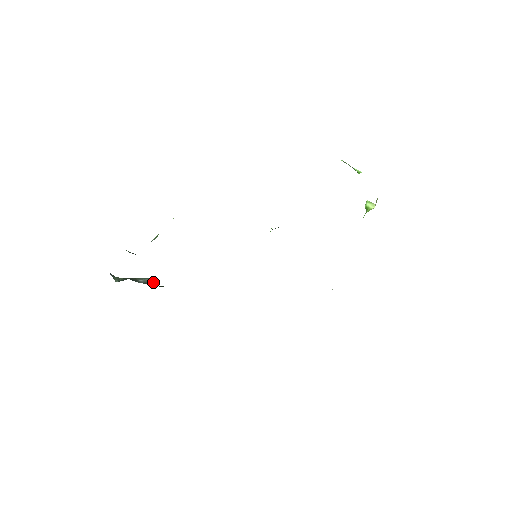
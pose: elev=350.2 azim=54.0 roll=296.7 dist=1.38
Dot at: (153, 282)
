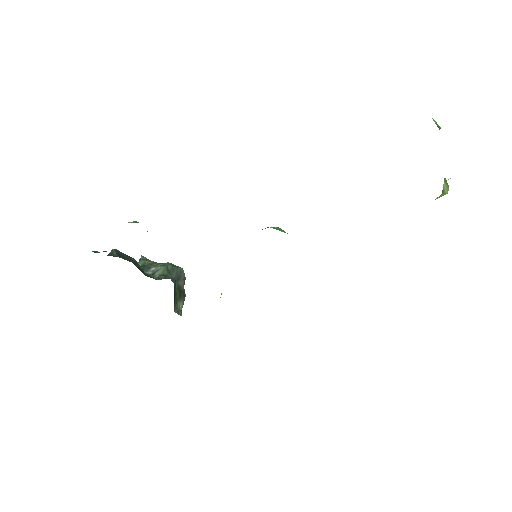
Dot at: (164, 271)
